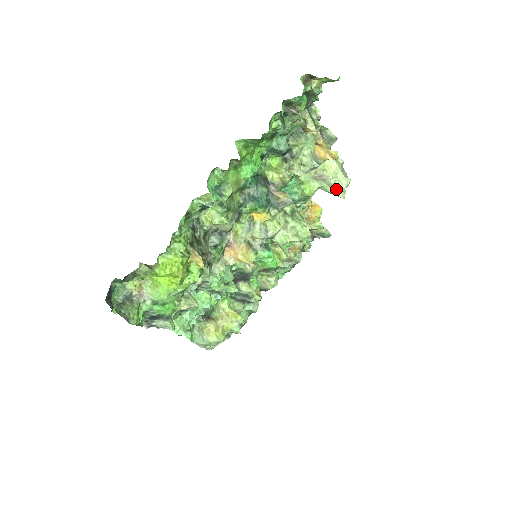
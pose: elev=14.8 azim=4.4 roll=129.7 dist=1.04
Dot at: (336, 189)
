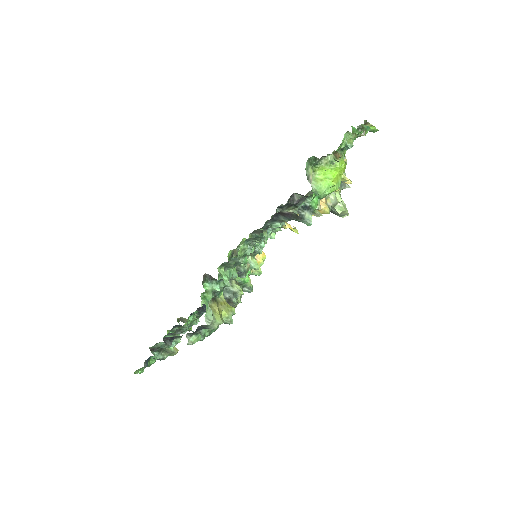
Dot at: occluded
